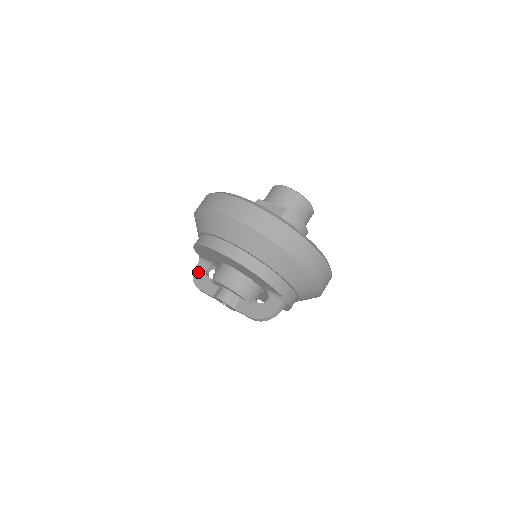
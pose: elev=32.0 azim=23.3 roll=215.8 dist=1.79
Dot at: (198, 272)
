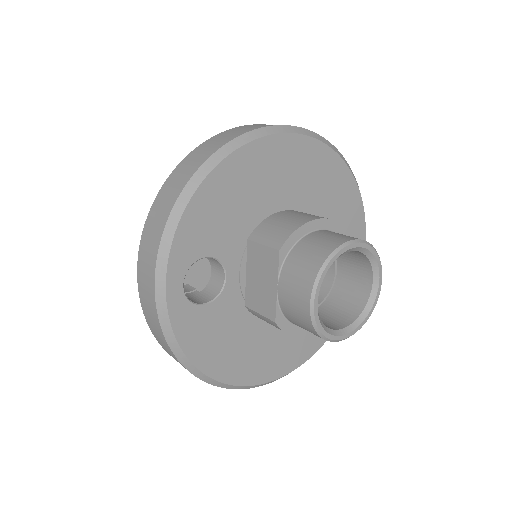
Dot at: occluded
